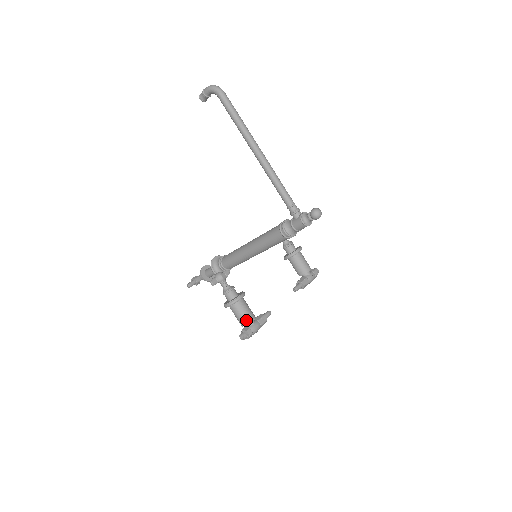
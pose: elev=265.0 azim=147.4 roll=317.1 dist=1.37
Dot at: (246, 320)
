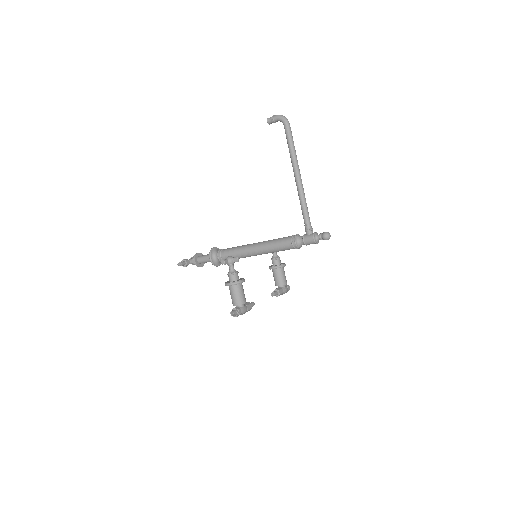
Dot at: (240, 301)
